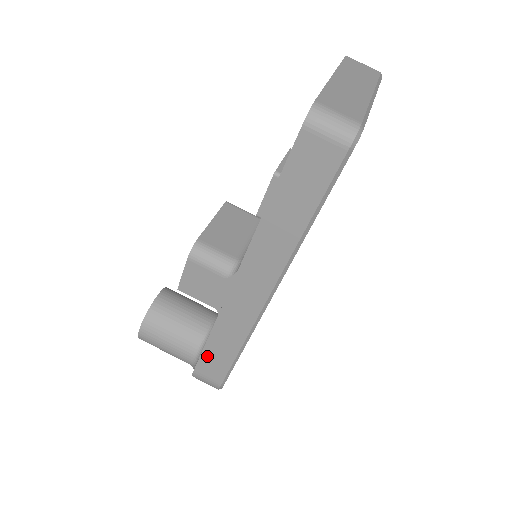
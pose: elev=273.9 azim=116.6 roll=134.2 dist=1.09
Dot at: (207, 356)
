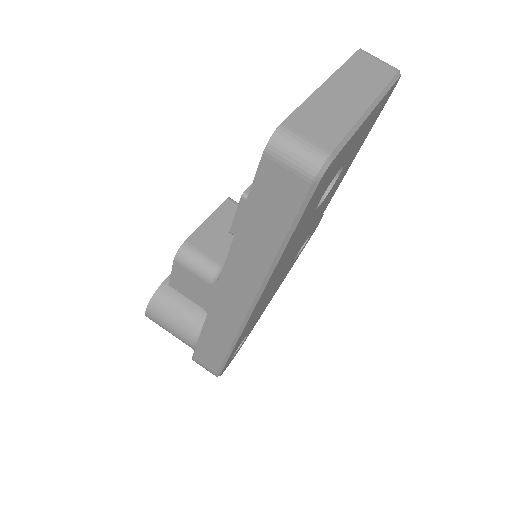
Dot at: (202, 347)
